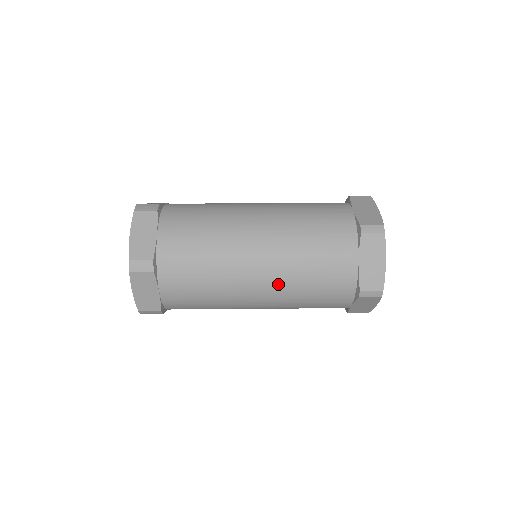
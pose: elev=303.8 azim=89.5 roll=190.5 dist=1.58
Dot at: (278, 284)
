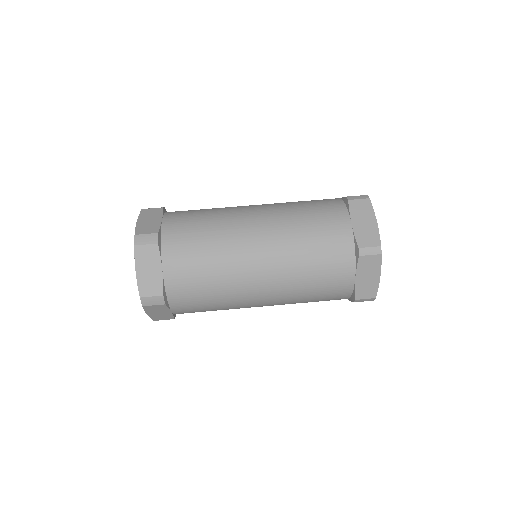
Dot at: (278, 251)
